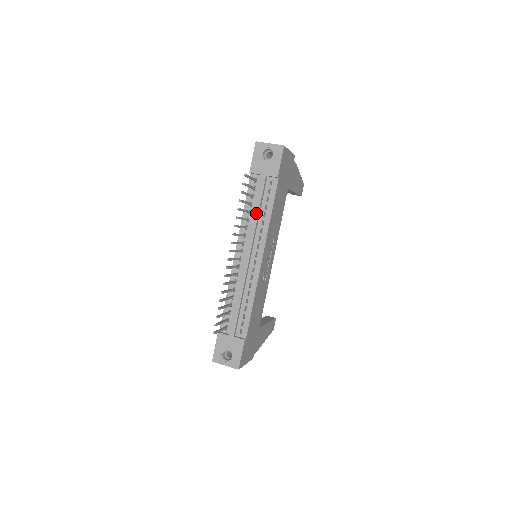
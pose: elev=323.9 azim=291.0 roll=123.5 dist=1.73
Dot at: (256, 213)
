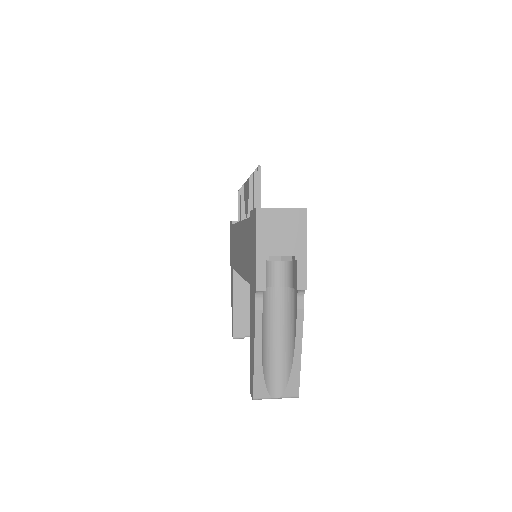
Dot at: occluded
